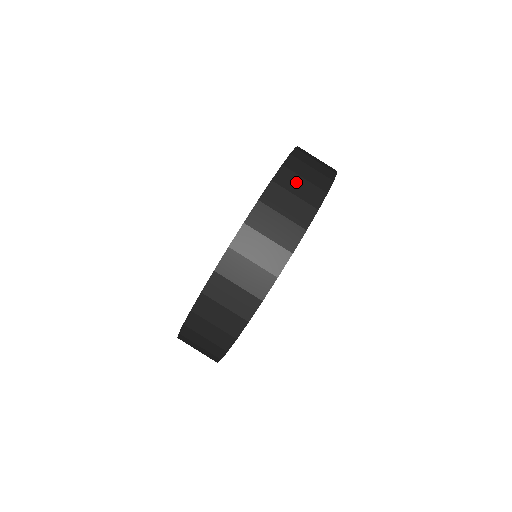
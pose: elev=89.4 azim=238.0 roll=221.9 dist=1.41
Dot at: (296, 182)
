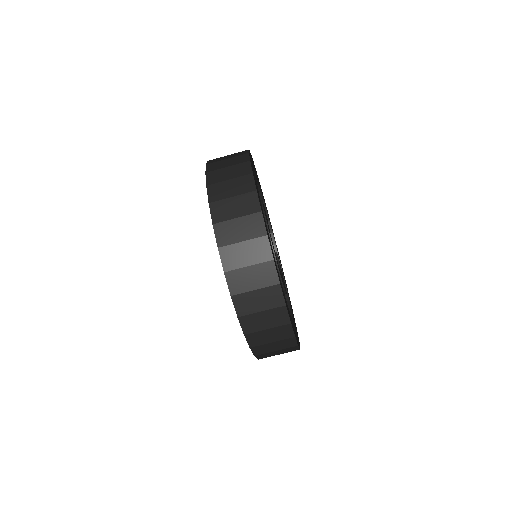
Dot at: (223, 173)
